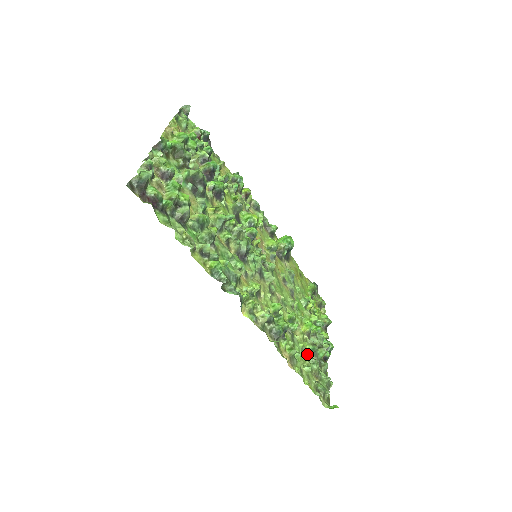
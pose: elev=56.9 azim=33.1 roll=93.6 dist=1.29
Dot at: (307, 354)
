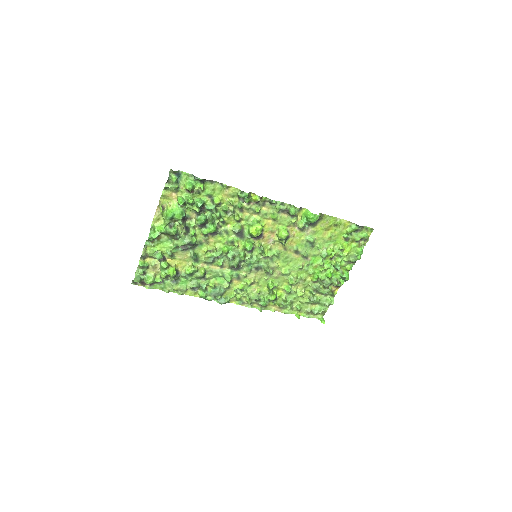
Dot at: (307, 294)
